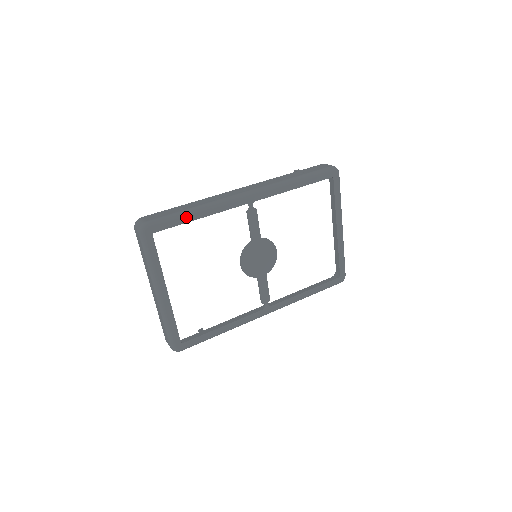
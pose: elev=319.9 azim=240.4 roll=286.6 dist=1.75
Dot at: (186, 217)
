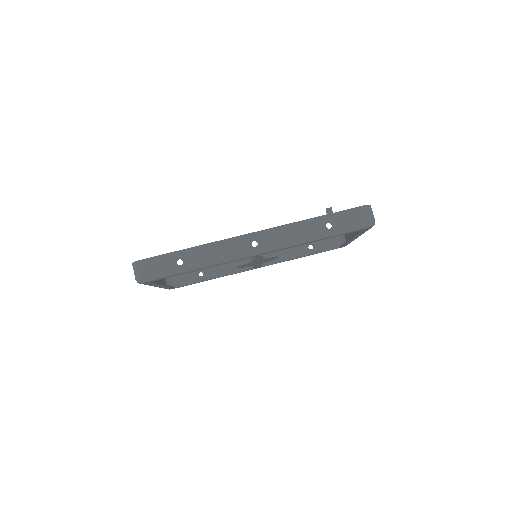
Dot at: (184, 273)
